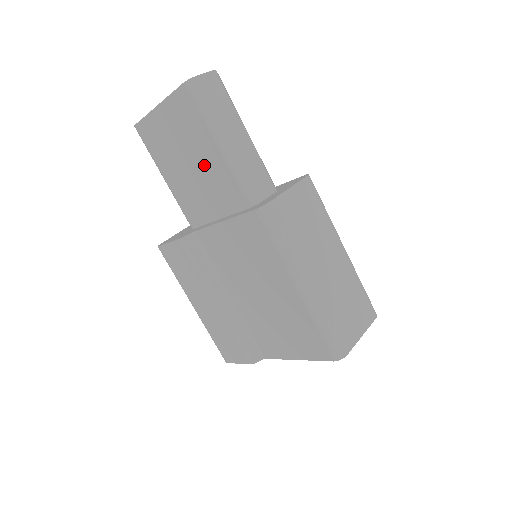
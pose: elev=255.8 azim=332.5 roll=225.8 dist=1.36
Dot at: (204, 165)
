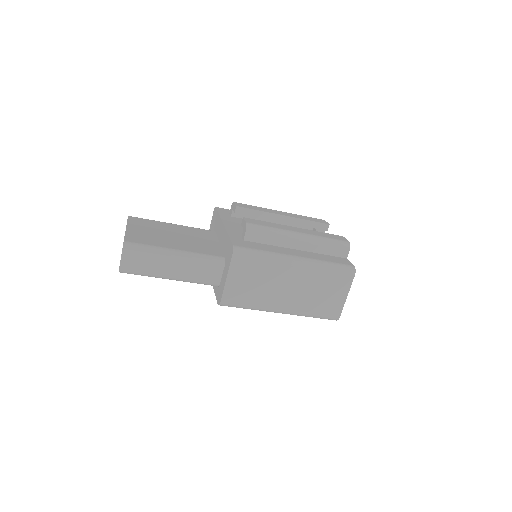
Dot at: occluded
